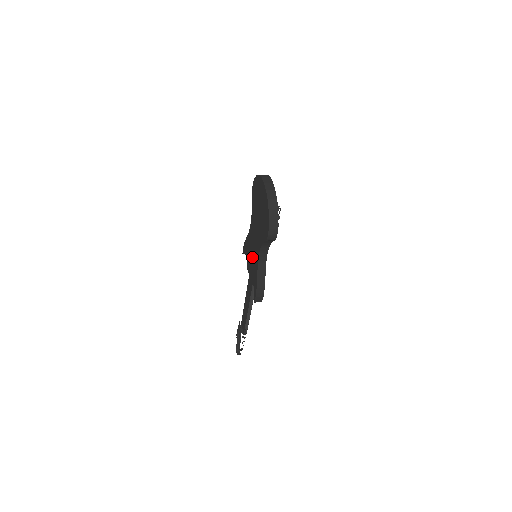
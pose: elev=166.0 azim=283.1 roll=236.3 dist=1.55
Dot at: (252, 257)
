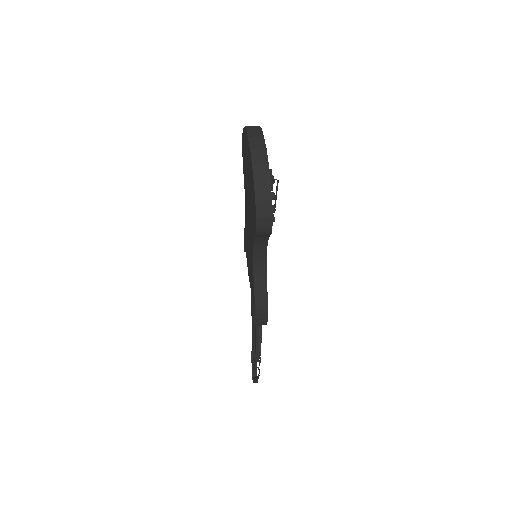
Dot at: (249, 258)
